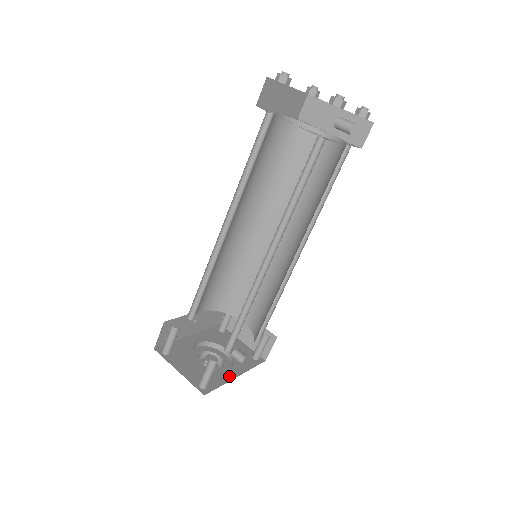
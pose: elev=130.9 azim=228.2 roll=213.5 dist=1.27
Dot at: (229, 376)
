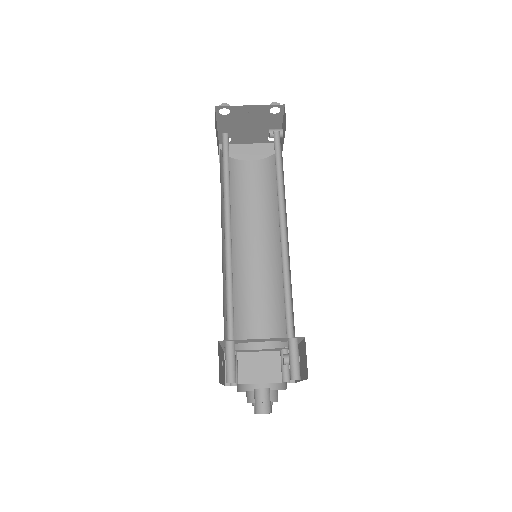
Dot at: occluded
